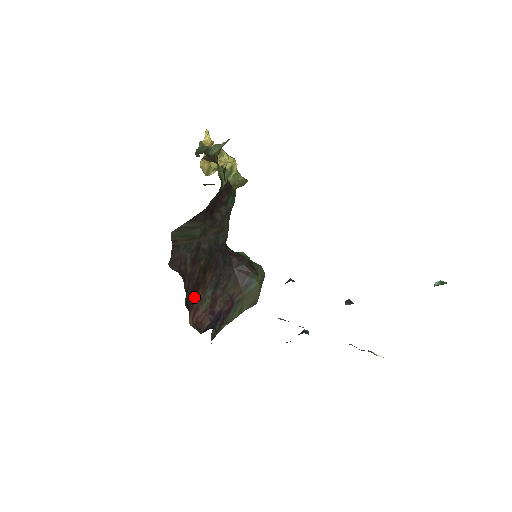
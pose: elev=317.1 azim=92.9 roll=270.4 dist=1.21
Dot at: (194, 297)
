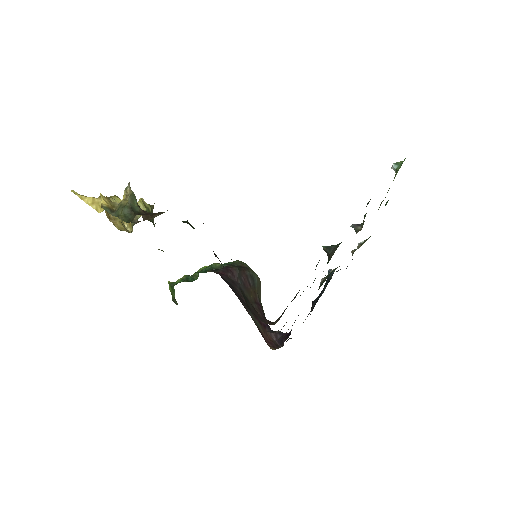
Dot at: occluded
